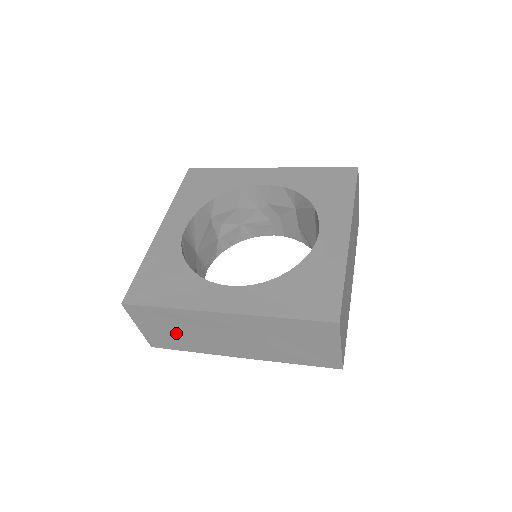
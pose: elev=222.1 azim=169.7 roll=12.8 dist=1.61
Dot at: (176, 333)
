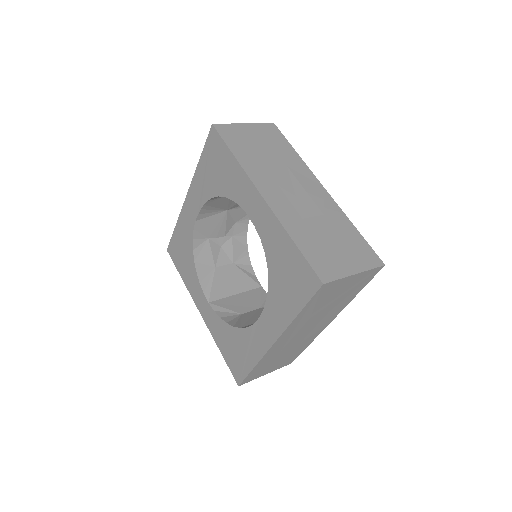
Dot at: occluded
